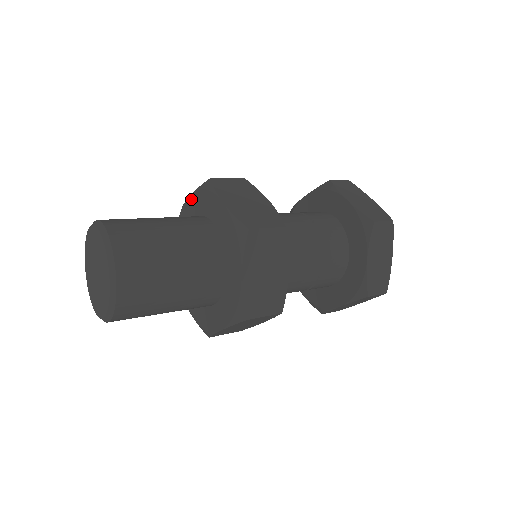
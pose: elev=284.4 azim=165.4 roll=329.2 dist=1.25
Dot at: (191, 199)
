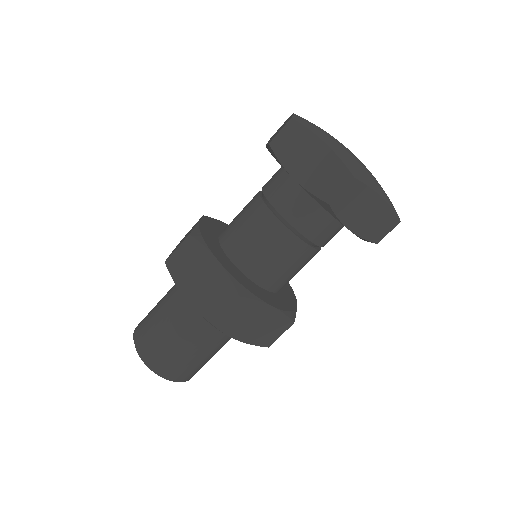
Dot at: occluded
